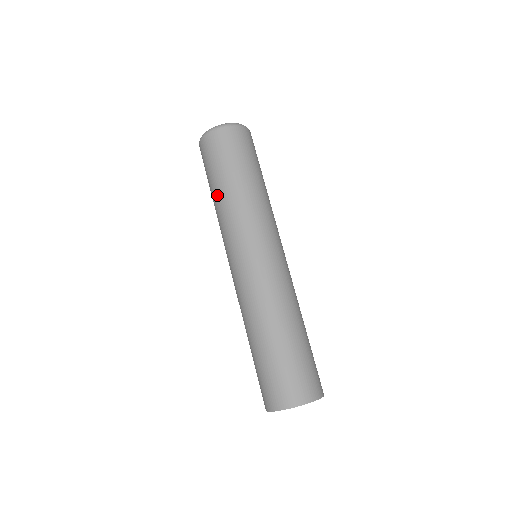
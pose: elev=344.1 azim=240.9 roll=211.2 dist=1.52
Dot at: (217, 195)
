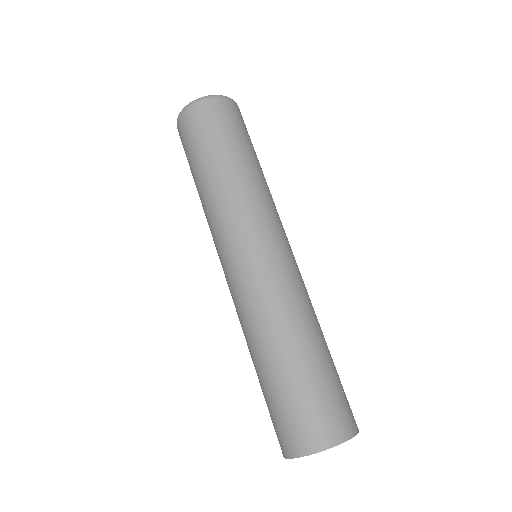
Dot at: (214, 173)
